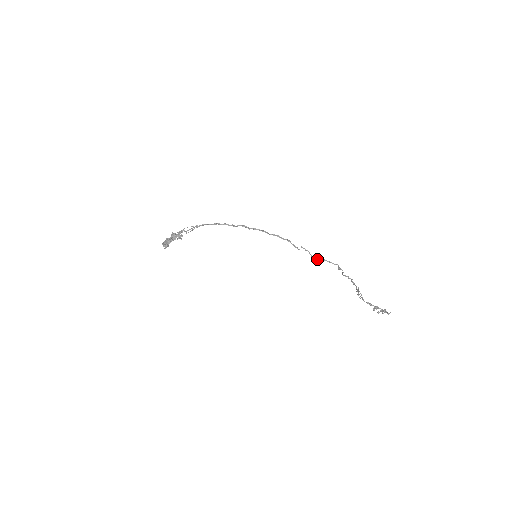
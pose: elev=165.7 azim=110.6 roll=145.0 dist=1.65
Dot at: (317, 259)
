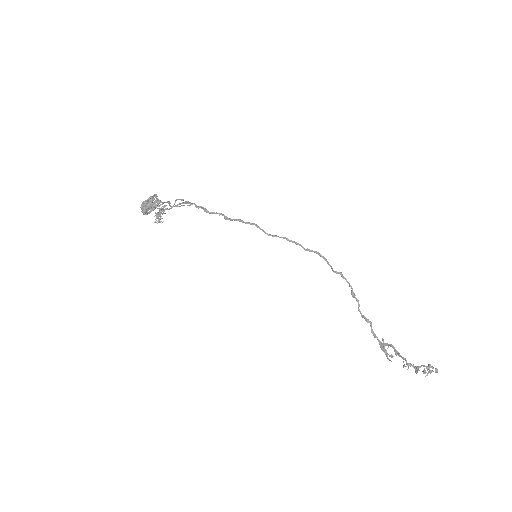
Dot at: (328, 264)
